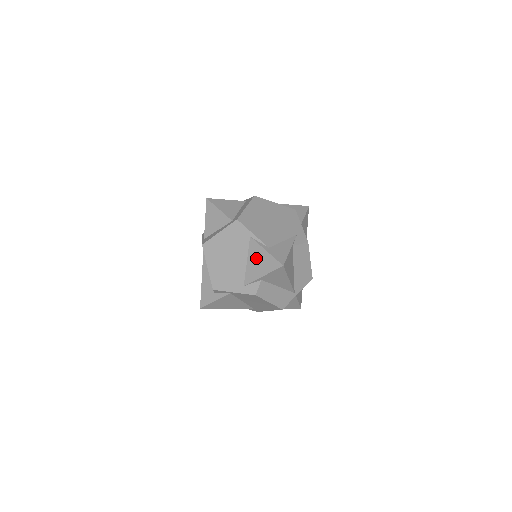
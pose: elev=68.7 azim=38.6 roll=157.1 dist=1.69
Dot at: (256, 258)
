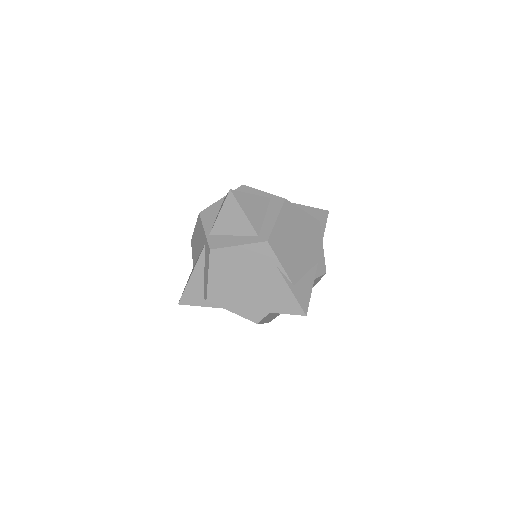
Dot at: (275, 291)
